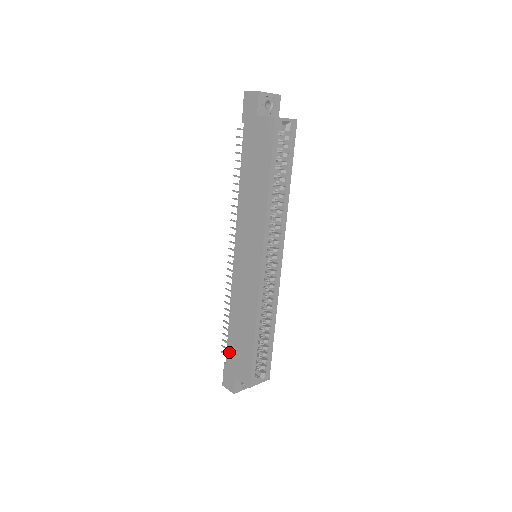
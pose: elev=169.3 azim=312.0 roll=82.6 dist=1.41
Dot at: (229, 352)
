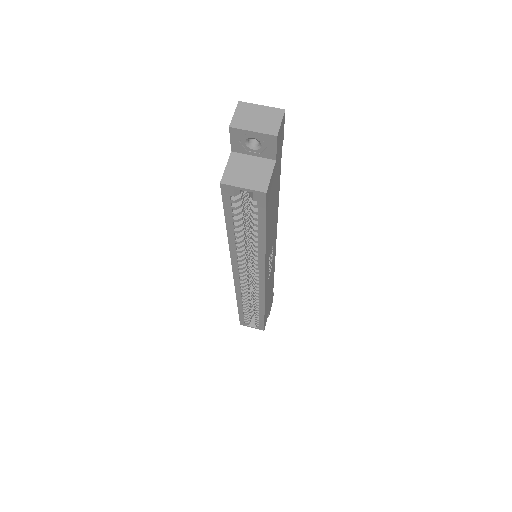
Dot at: occluded
